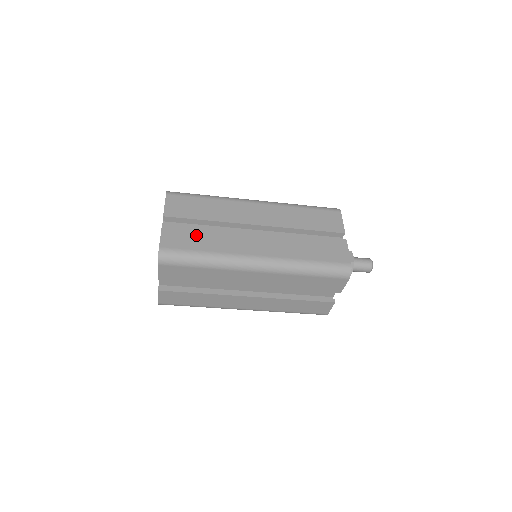
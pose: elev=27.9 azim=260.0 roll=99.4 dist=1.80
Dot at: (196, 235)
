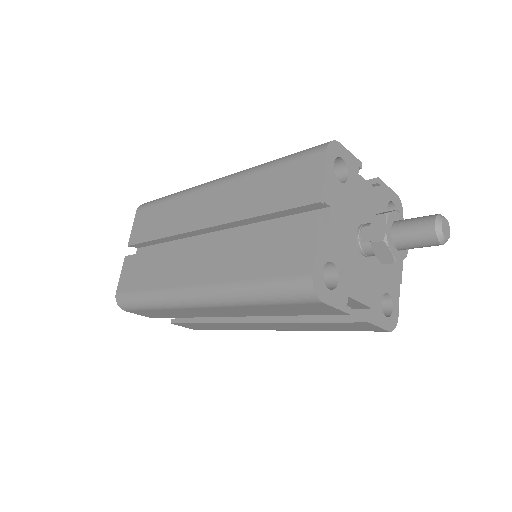
Dot at: (145, 266)
